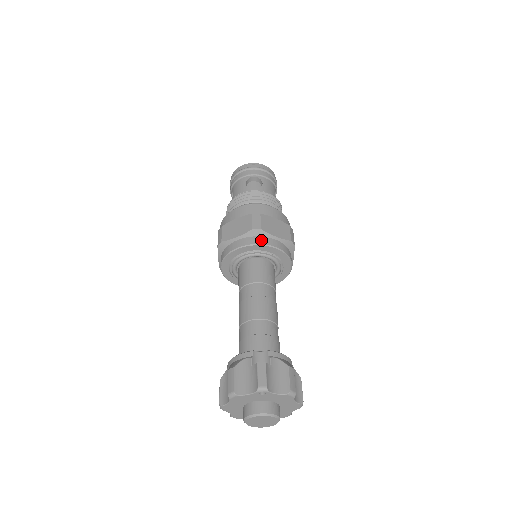
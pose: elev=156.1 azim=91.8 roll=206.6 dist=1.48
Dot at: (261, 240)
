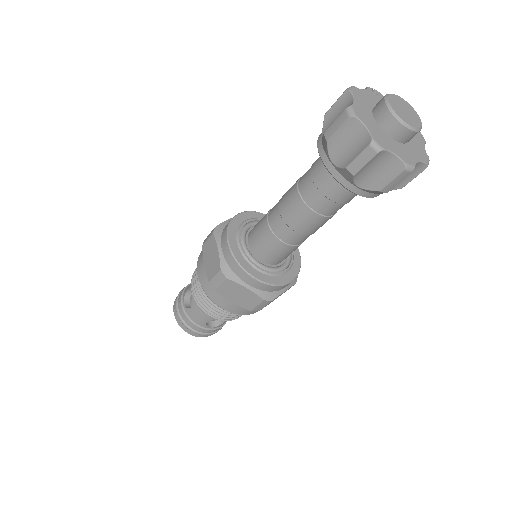
Dot at: occluded
